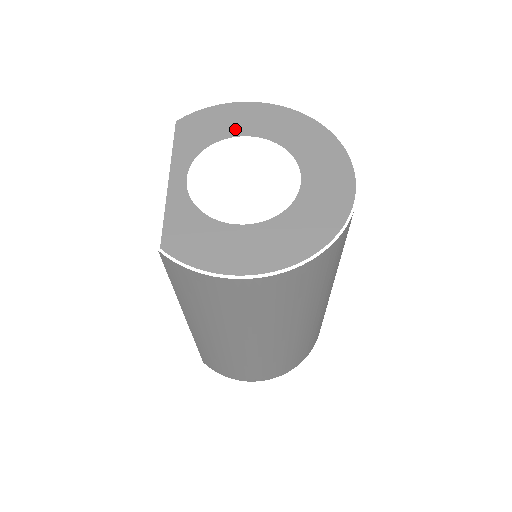
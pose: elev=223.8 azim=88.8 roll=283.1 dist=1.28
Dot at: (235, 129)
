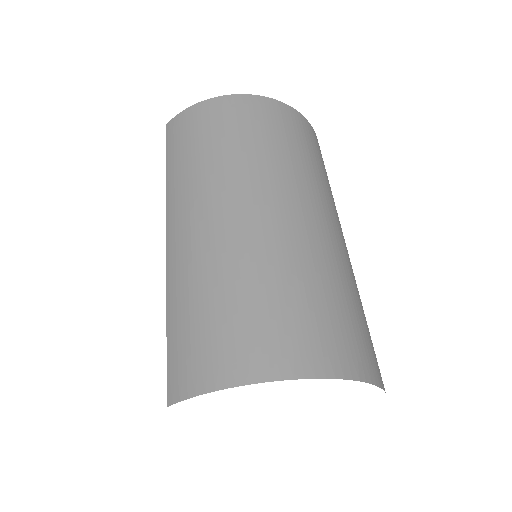
Dot at: occluded
